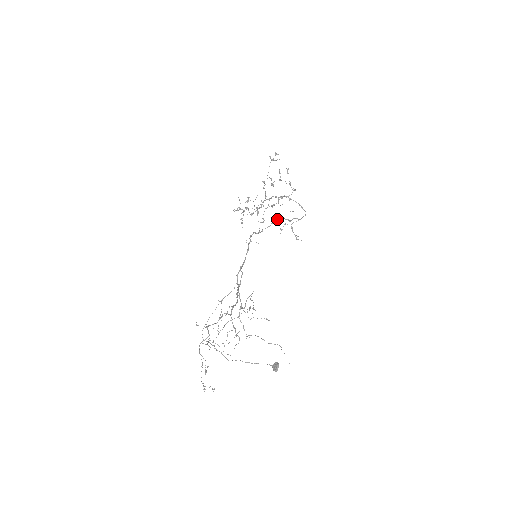
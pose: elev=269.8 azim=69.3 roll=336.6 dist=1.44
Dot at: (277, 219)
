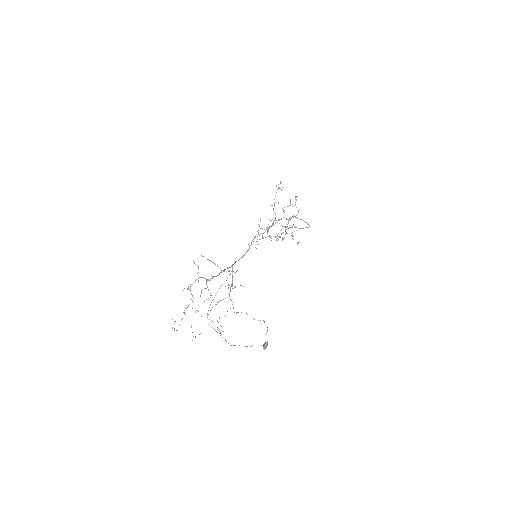
Dot at: (273, 225)
